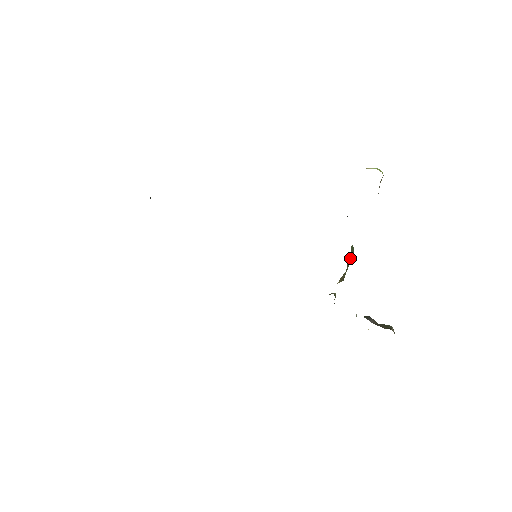
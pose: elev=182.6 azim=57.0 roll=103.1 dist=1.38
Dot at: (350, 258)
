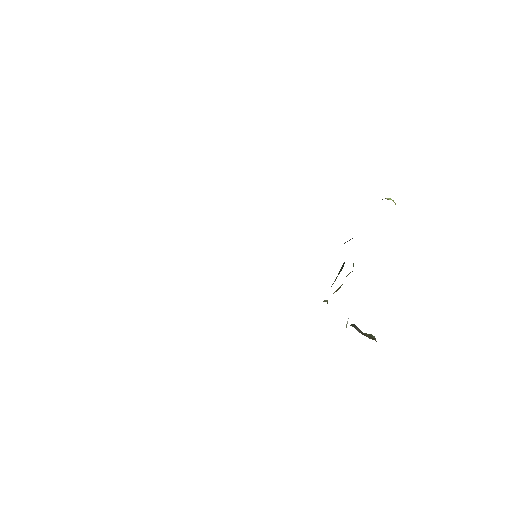
Dot at: occluded
